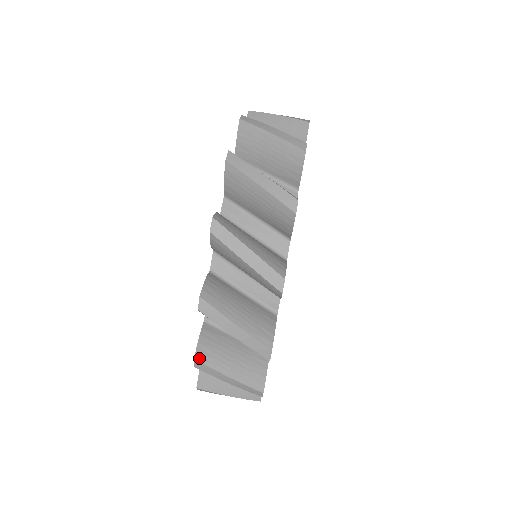
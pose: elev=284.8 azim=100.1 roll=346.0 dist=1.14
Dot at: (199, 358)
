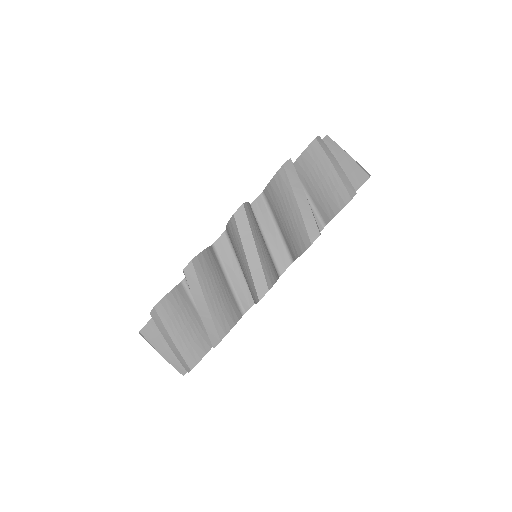
Dot at: (195, 263)
